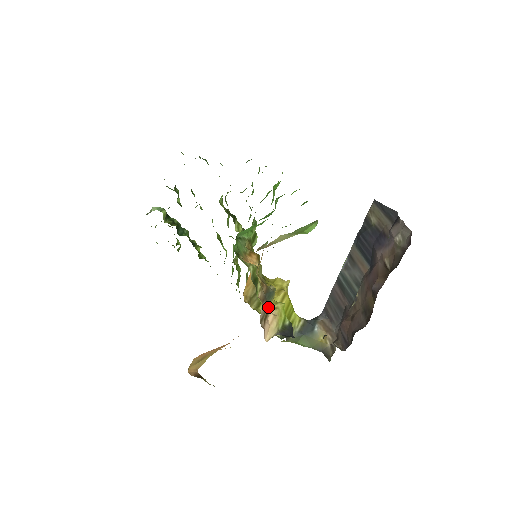
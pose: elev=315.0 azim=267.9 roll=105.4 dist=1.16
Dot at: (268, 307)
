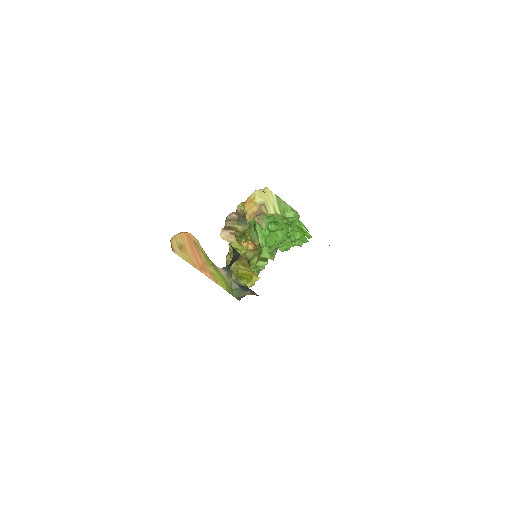
Dot at: (237, 226)
